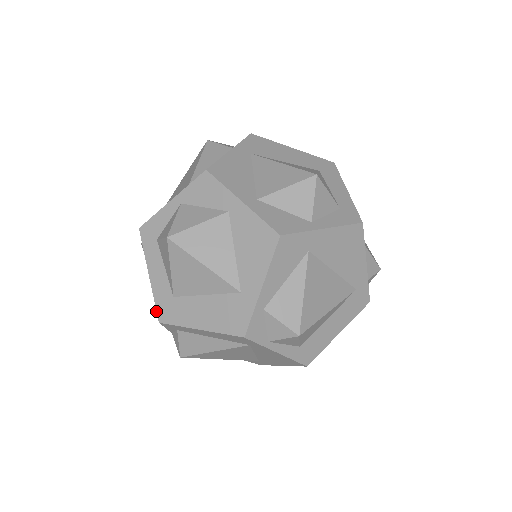
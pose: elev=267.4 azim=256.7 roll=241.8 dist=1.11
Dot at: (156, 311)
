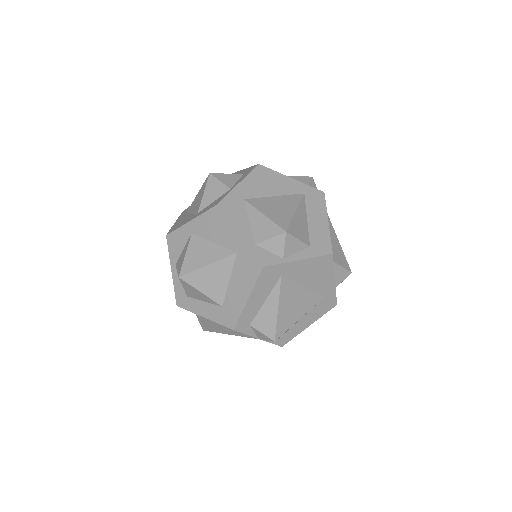
Dot at: occluded
